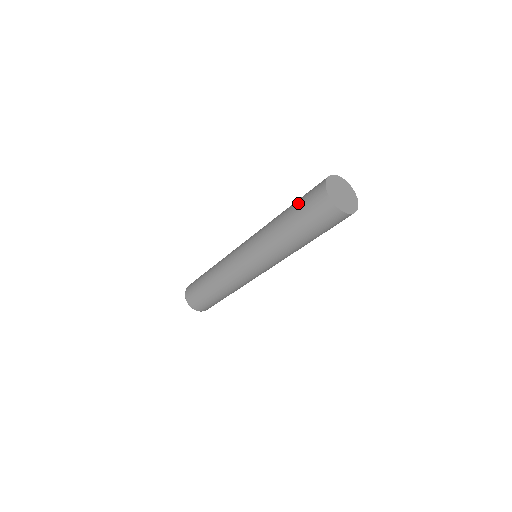
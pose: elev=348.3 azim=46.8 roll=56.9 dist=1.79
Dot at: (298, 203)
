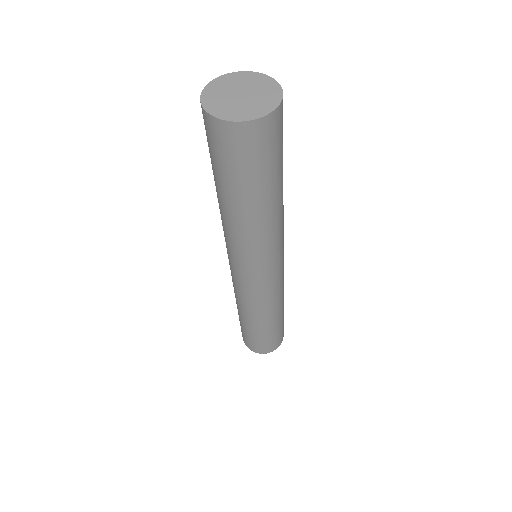
Dot at: occluded
